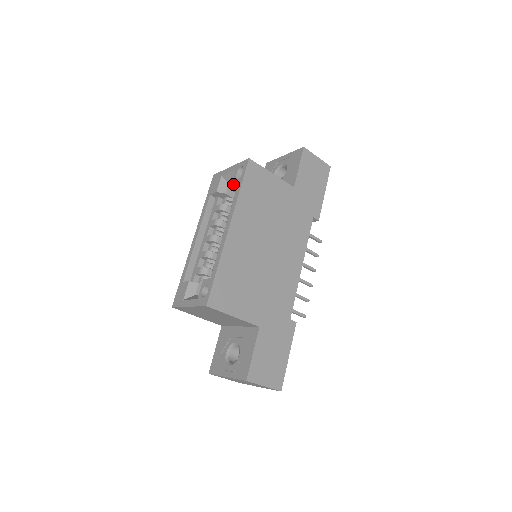
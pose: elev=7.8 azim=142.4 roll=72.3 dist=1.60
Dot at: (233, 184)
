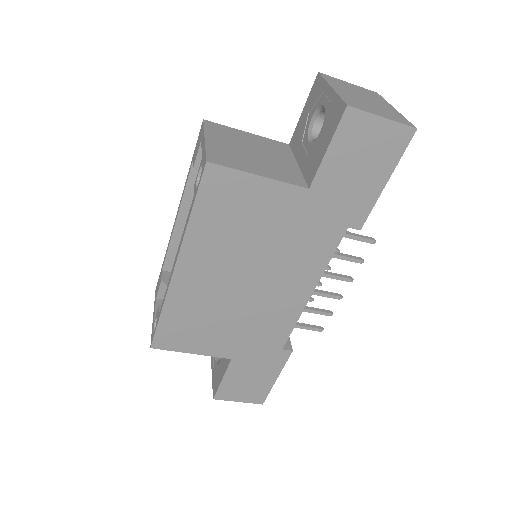
Dot at: occluded
